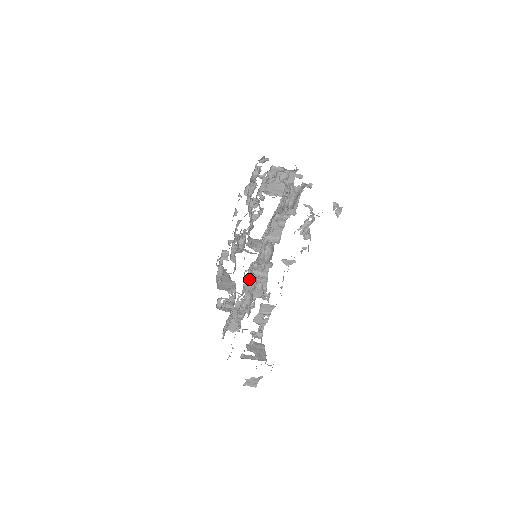
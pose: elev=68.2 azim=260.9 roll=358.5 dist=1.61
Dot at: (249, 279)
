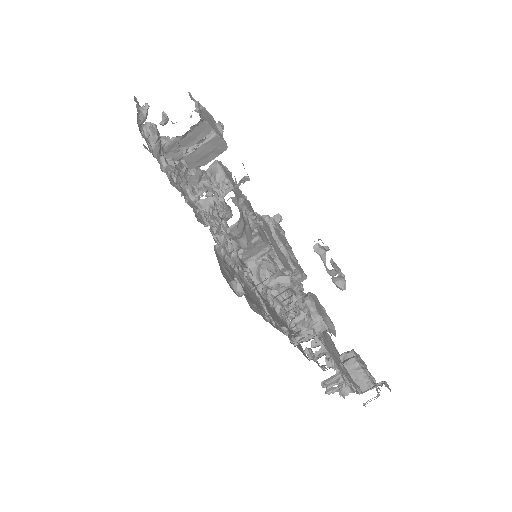
Dot at: (273, 297)
